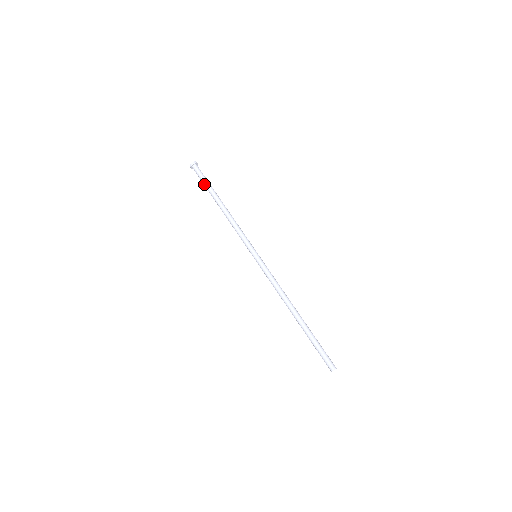
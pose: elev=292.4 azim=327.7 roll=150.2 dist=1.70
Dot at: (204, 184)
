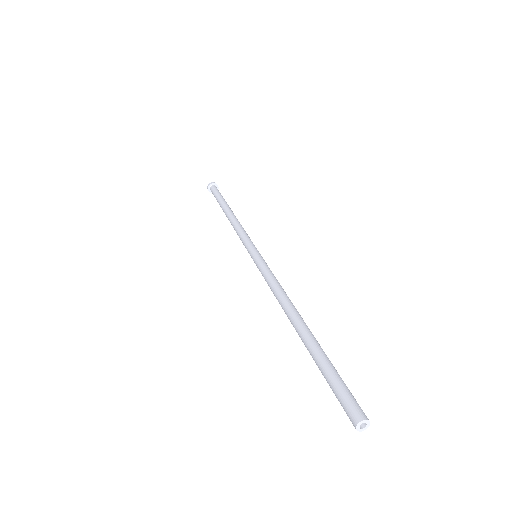
Dot at: (216, 199)
